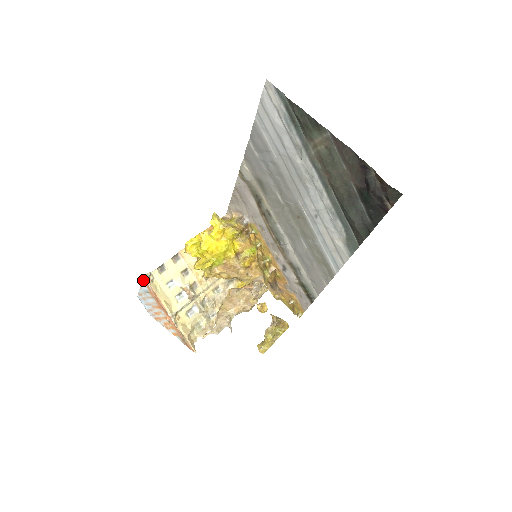
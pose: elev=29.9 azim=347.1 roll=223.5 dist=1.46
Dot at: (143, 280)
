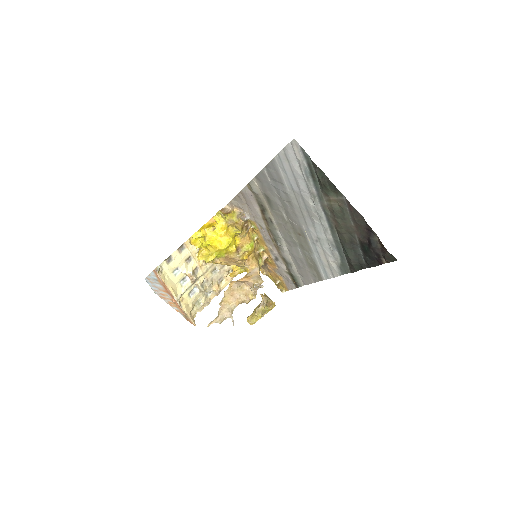
Dot at: (153, 272)
